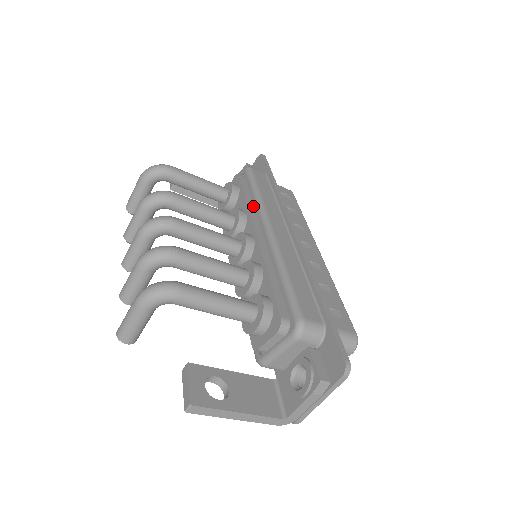
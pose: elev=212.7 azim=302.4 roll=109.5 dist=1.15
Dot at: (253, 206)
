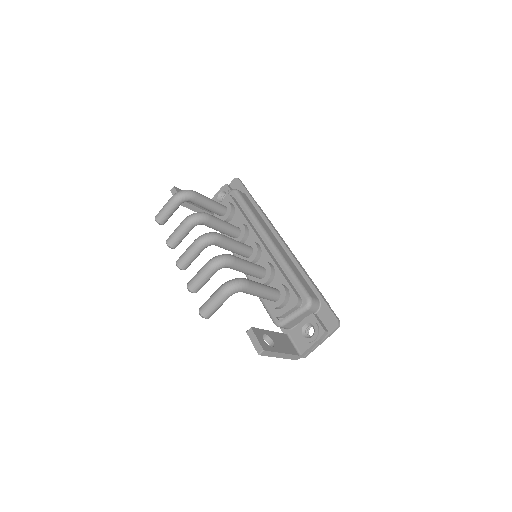
Dot at: (249, 221)
